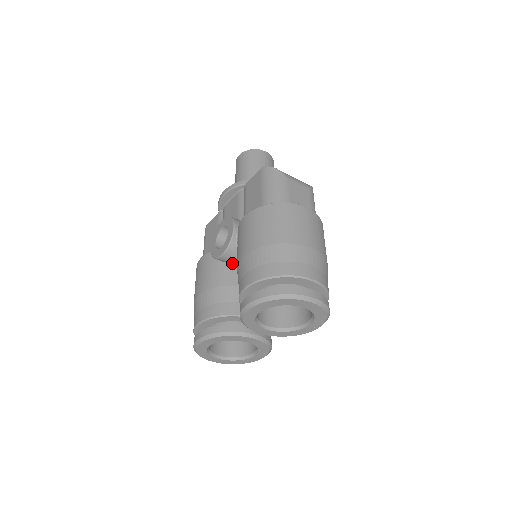
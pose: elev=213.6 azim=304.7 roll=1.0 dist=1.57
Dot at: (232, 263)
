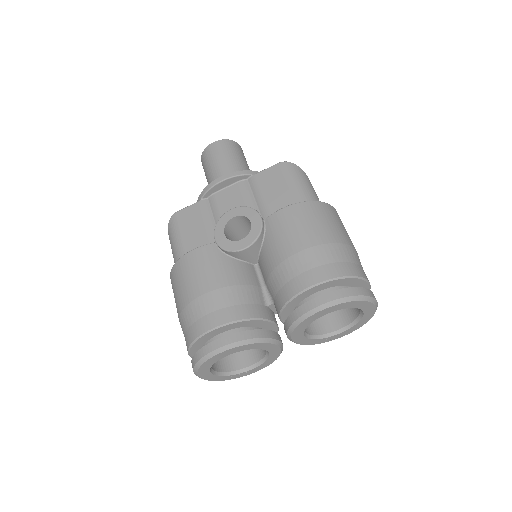
Dot at: (244, 260)
